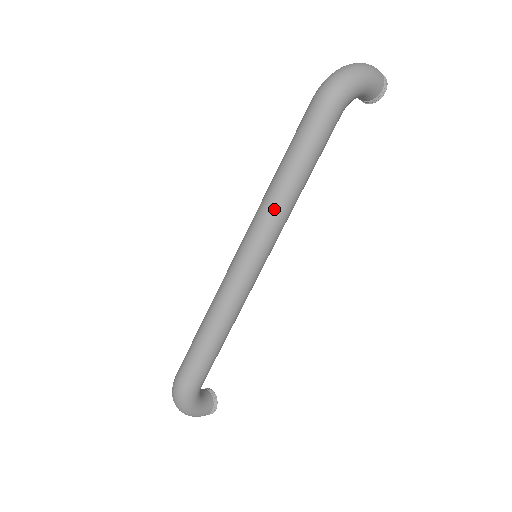
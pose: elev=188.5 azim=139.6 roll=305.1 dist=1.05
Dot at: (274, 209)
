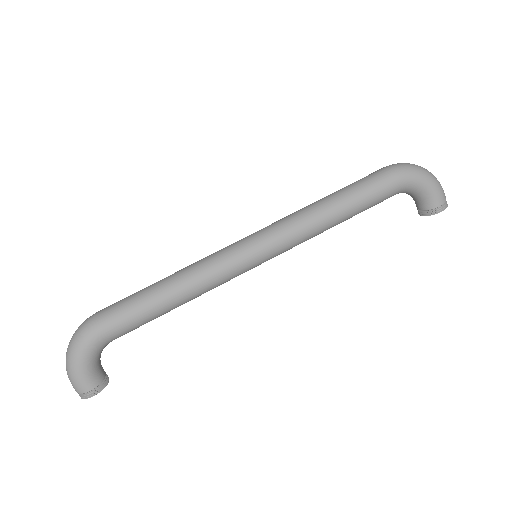
Dot at: (300, 217)
